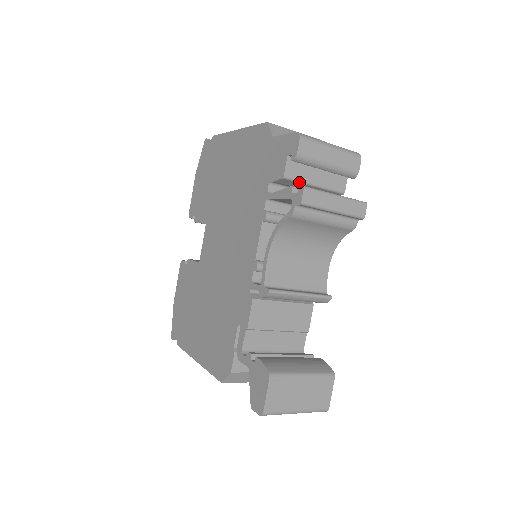
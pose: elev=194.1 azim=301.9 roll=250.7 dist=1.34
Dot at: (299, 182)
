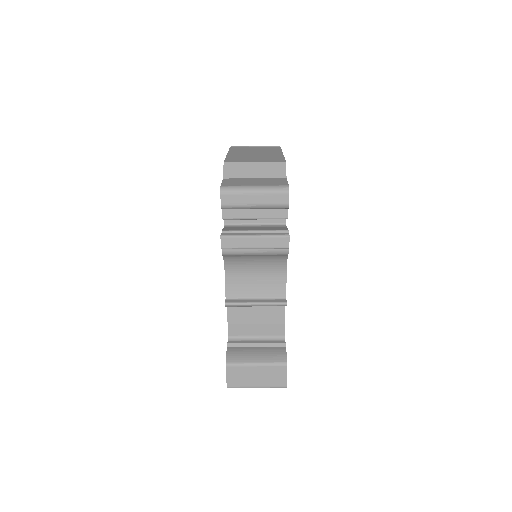
Dot at: (239, 219)
